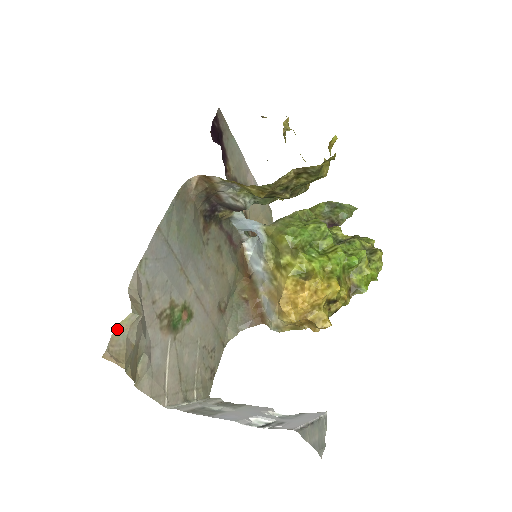
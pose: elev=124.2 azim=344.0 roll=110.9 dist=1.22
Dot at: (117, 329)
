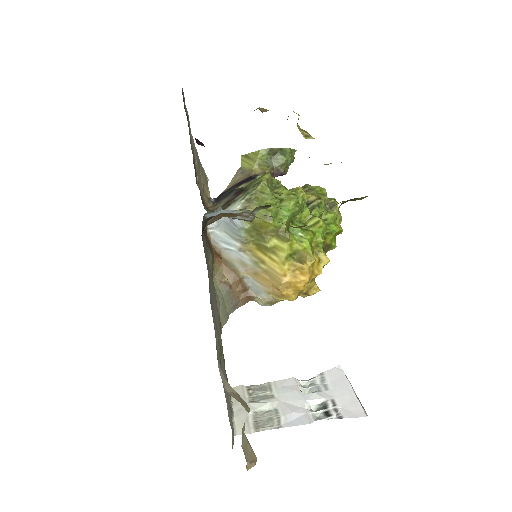
Dot at: (242, 436)
